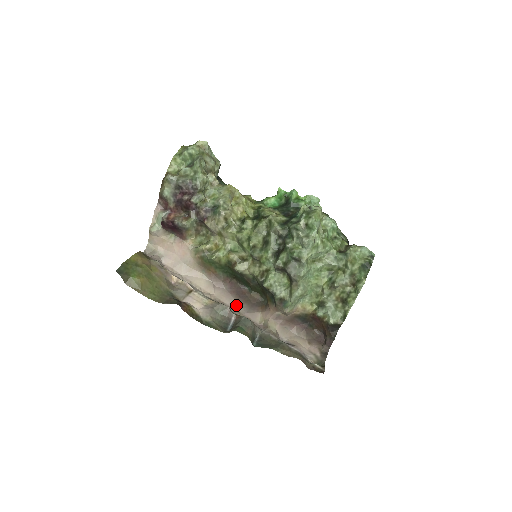
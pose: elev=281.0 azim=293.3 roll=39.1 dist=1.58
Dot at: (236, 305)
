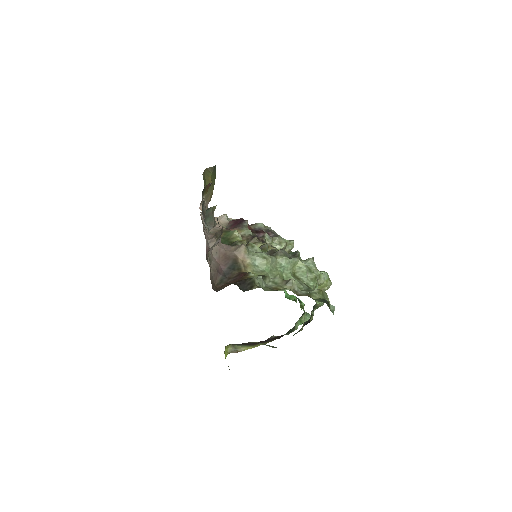
Dot at: occluded
